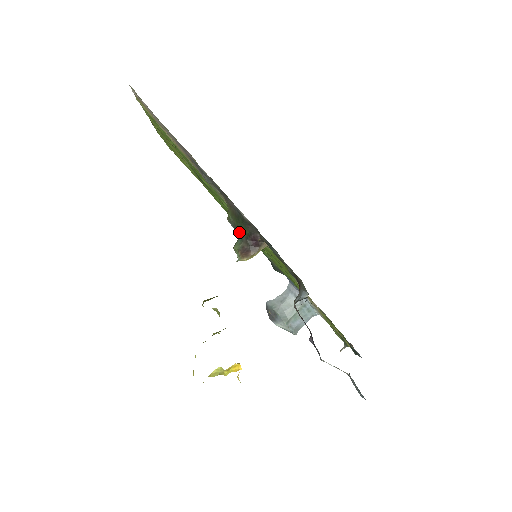
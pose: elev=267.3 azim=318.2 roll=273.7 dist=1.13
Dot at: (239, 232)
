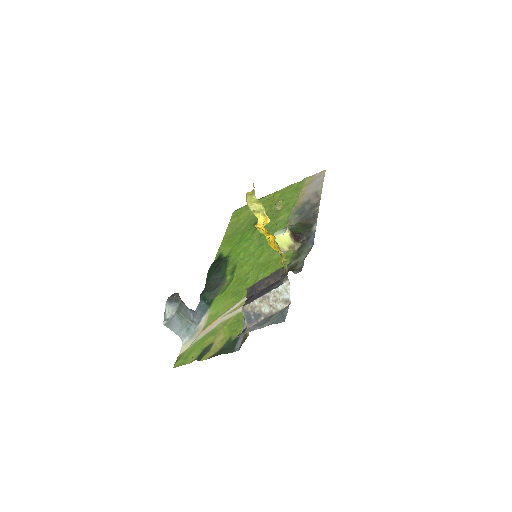
Dot at: (294, 230)
